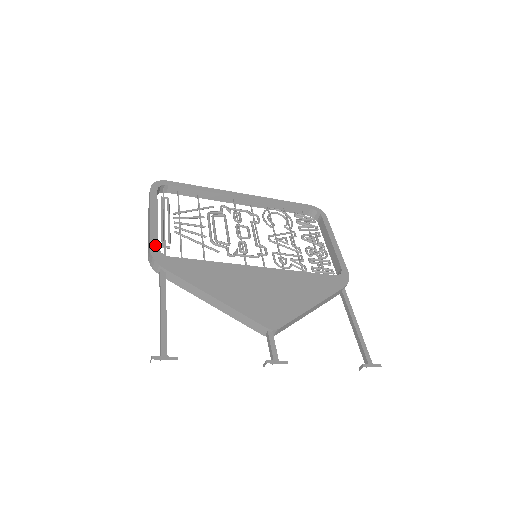
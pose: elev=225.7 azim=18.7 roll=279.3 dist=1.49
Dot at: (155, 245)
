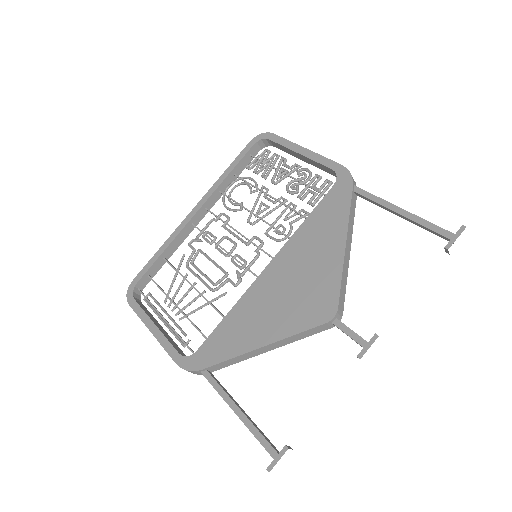
Dot at: (177, 356)
